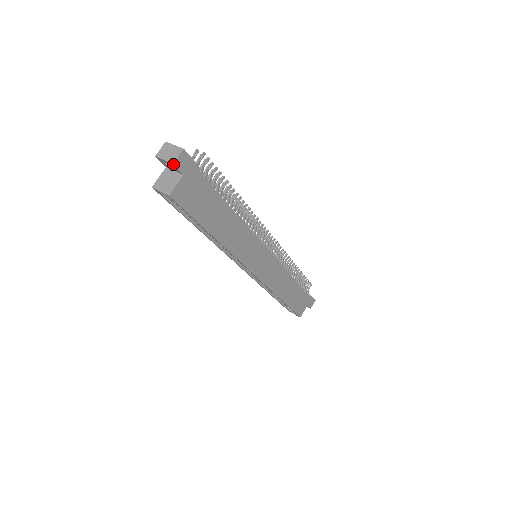
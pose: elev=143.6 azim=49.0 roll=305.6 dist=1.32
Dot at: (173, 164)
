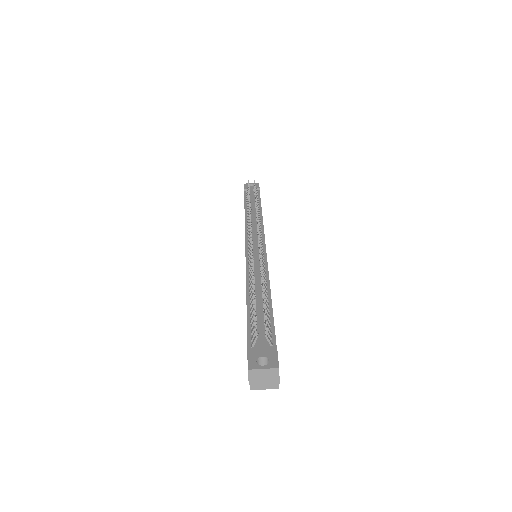
Dot at: (278, 383)
